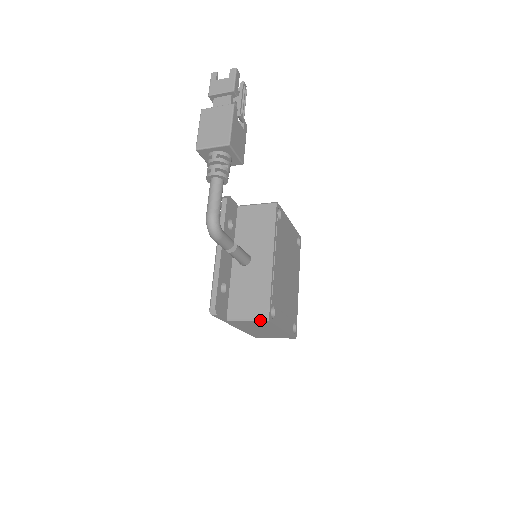
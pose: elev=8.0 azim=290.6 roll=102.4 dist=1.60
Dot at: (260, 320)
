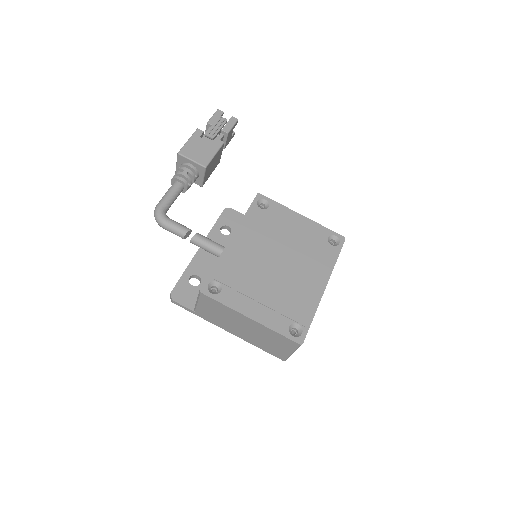
Dot at: (199, 296)
